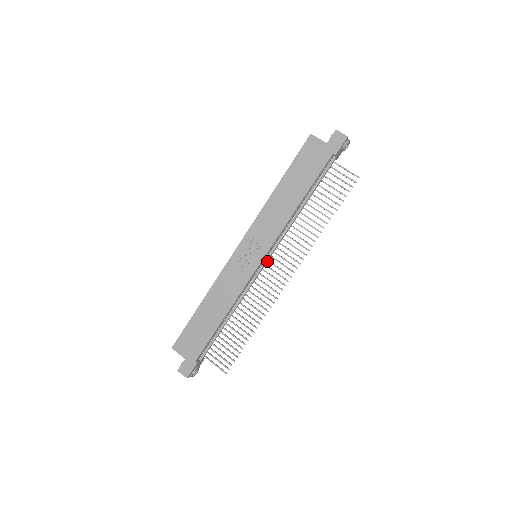
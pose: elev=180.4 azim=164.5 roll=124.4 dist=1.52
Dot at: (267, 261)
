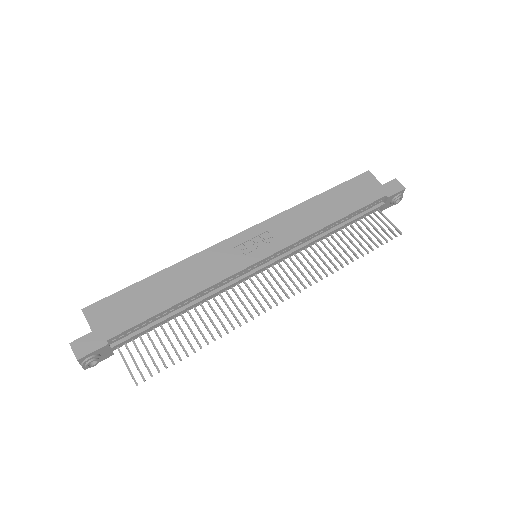
Dot at: (267, 266)
